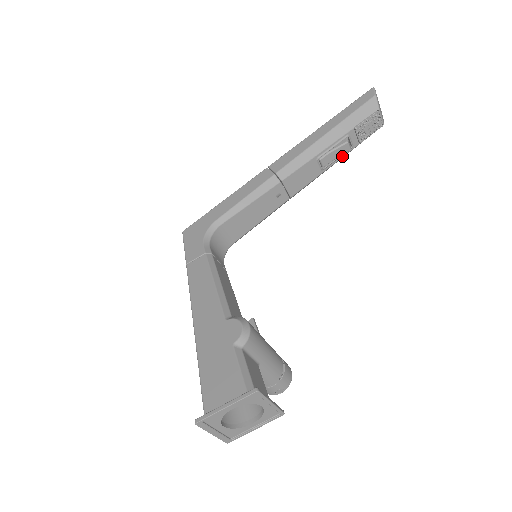
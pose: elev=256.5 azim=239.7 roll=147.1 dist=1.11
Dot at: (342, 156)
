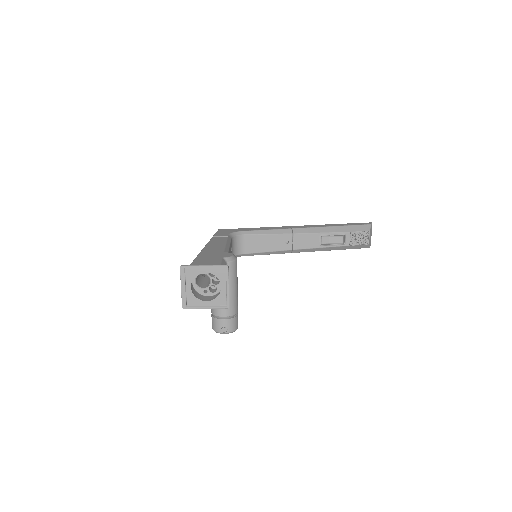
Dot at: (336, 246)
